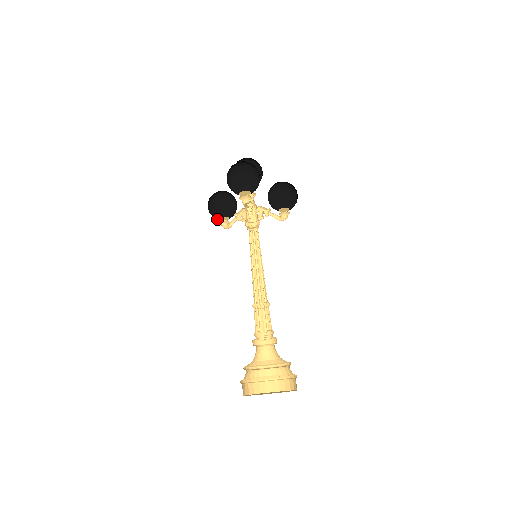
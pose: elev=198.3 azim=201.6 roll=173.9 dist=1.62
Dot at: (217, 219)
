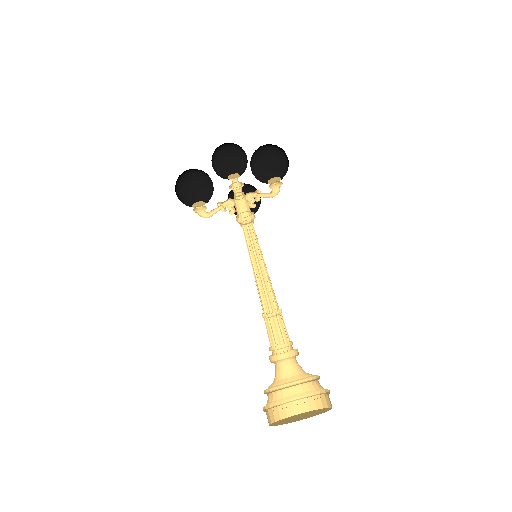
Dot at: occluded
